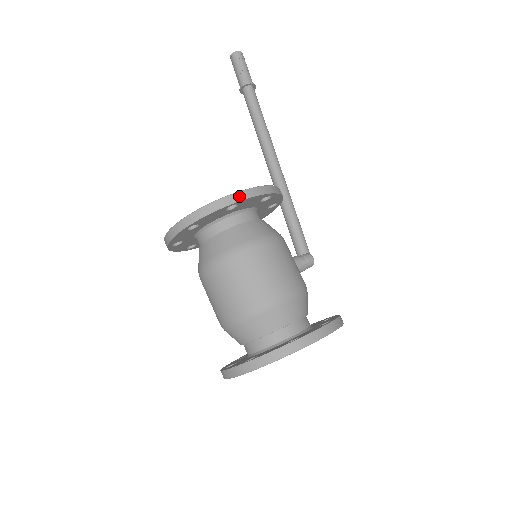
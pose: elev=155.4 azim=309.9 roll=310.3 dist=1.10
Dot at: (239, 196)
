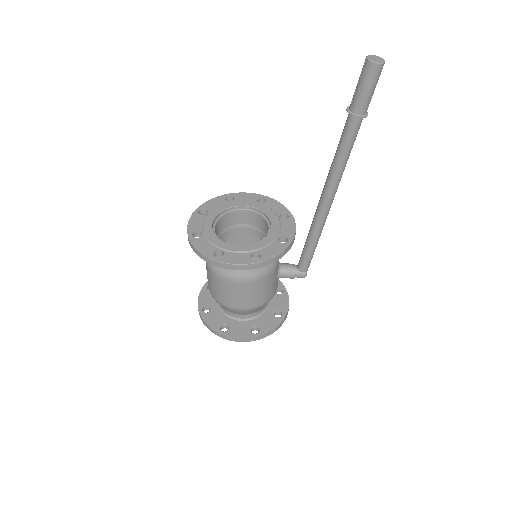
Dot at: (220, 265)
